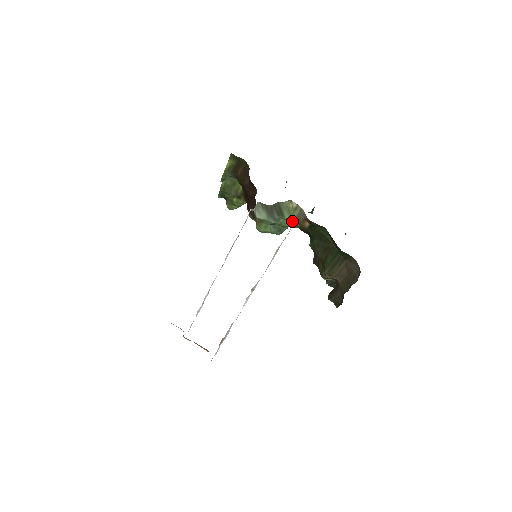
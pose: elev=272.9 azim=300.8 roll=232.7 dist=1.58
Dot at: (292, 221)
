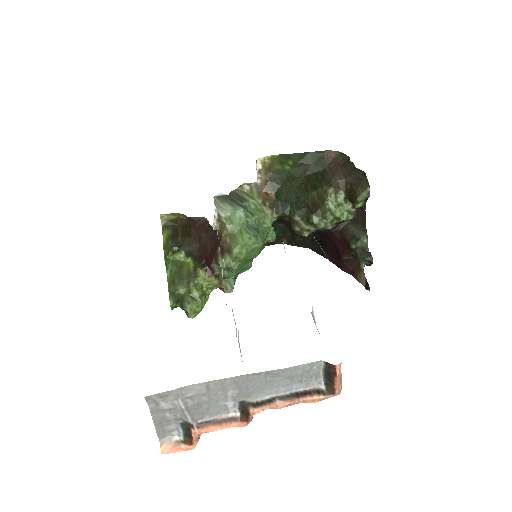
Dot at: (258, 205)
